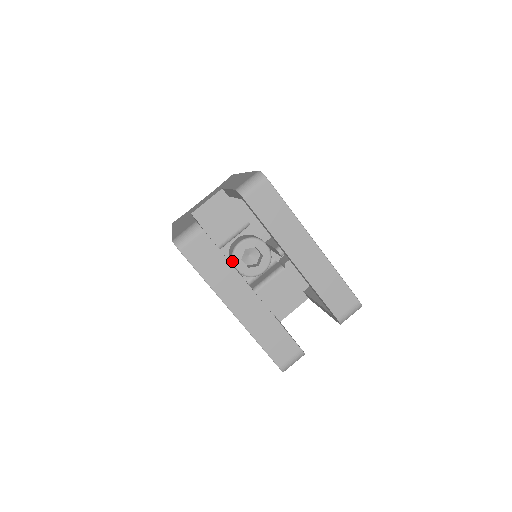
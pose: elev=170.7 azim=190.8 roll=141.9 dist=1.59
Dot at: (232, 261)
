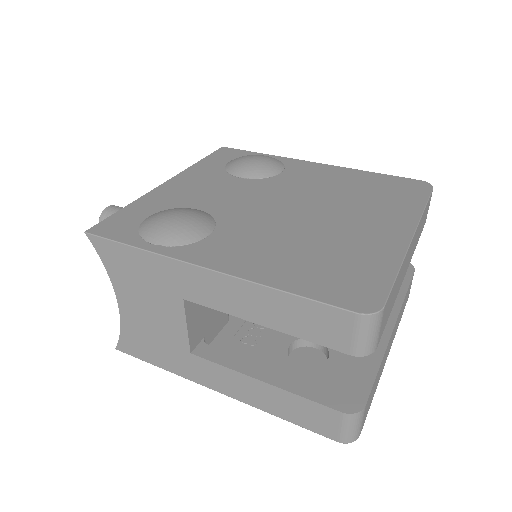
Dot at: occluded
